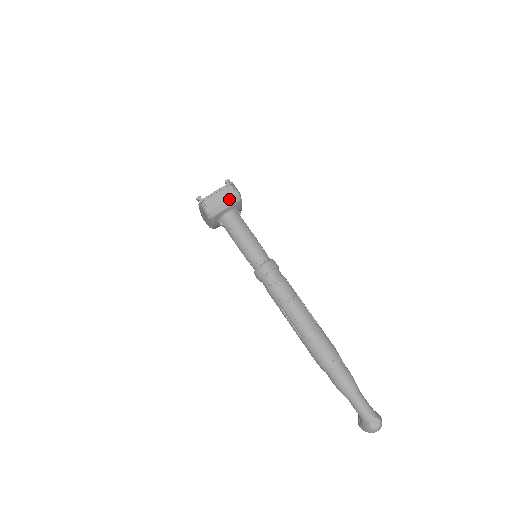
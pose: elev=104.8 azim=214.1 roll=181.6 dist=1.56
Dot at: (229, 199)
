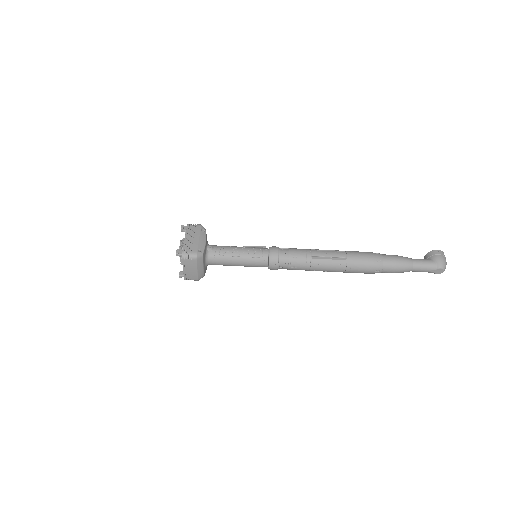
Dot at: (197, 266)
